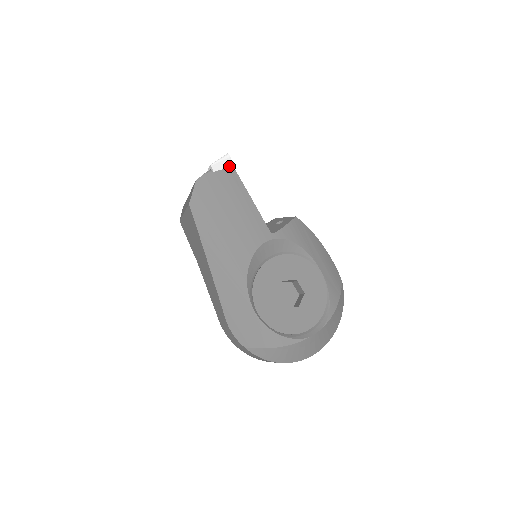
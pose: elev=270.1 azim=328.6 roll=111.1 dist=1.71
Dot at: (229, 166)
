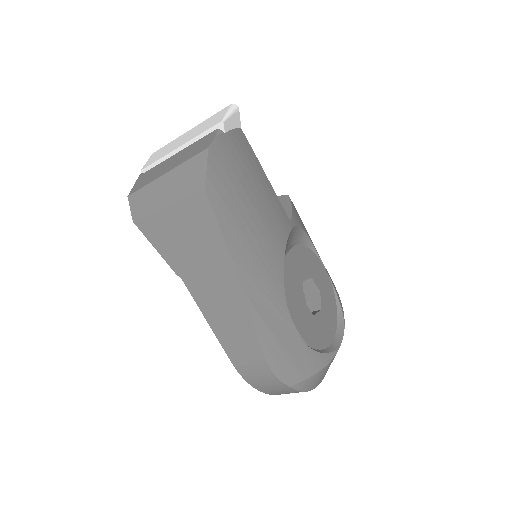
Dot at: (237, 124)
